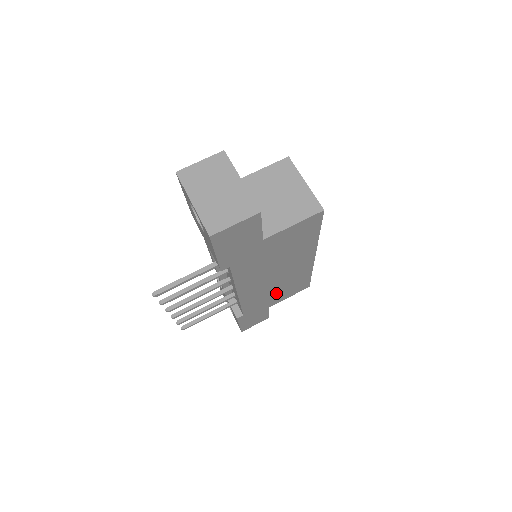
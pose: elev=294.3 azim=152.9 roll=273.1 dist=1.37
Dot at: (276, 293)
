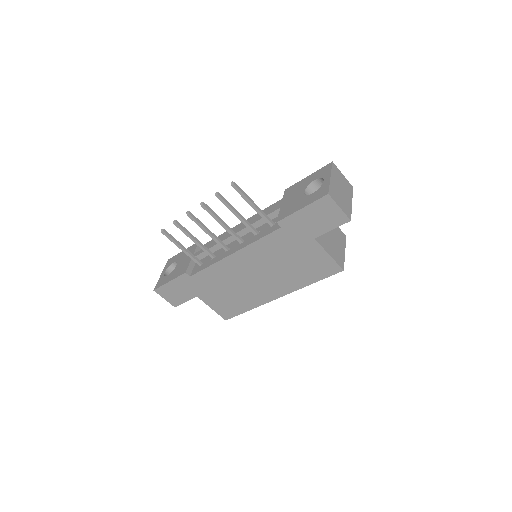
Dot at: (223, 291)
